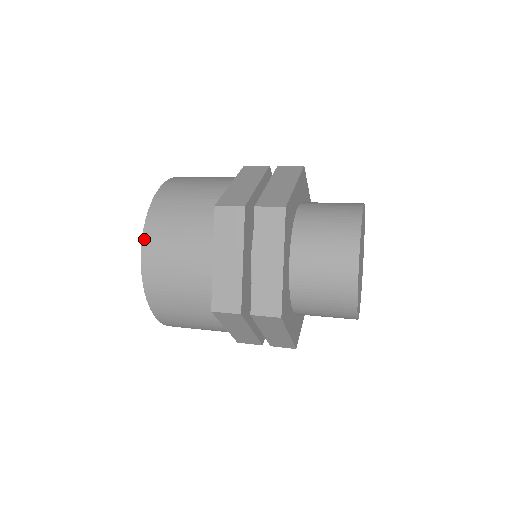
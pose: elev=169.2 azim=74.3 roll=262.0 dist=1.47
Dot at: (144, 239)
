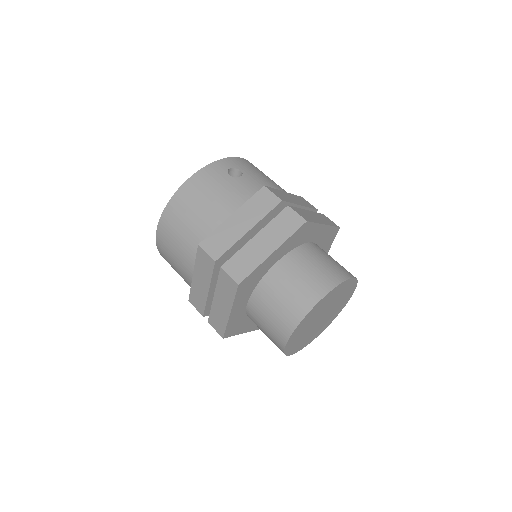
Dot at: (158, 227)
